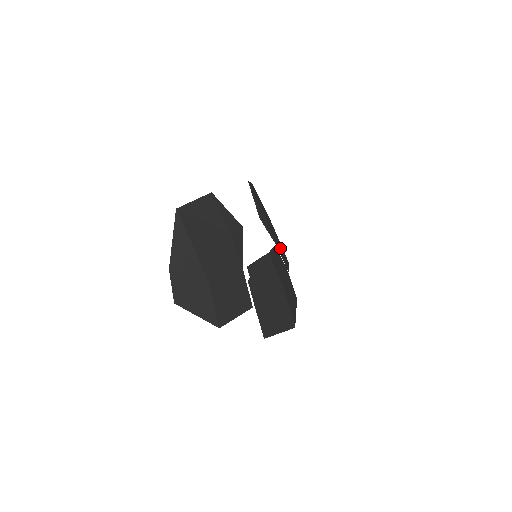
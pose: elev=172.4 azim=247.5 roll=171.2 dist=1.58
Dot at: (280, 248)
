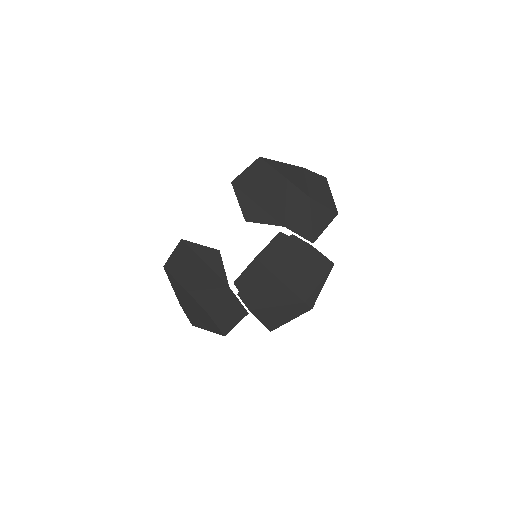
Dot at: (304, 216)
